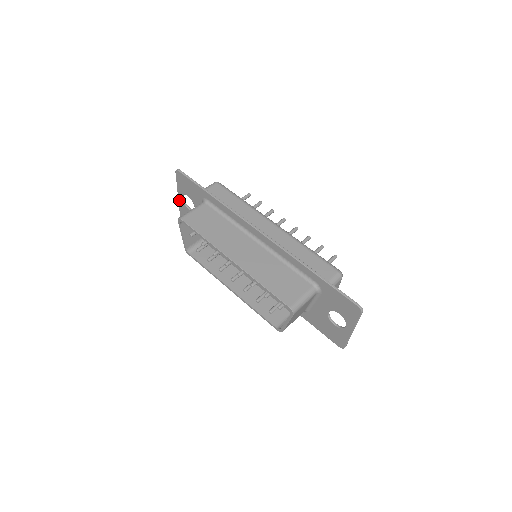
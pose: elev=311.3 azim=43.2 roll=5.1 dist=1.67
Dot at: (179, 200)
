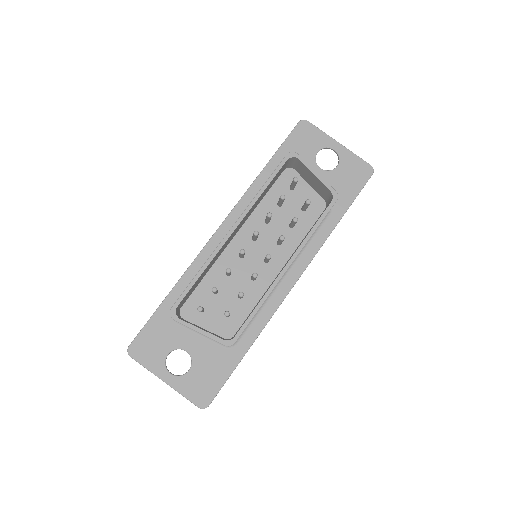
Dot at: (173, 386)
